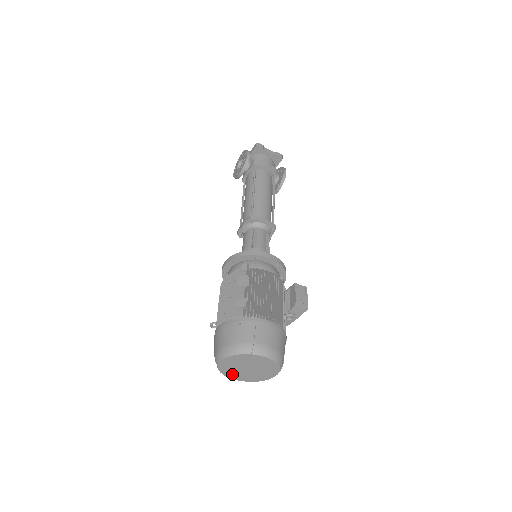
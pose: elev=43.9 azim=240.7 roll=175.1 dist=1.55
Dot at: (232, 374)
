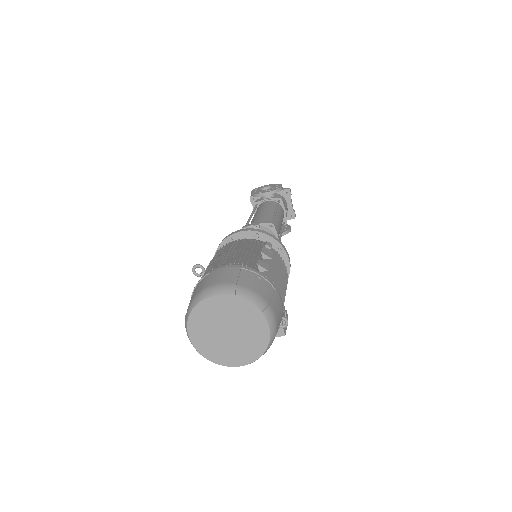
Dot at: (198, 326)
